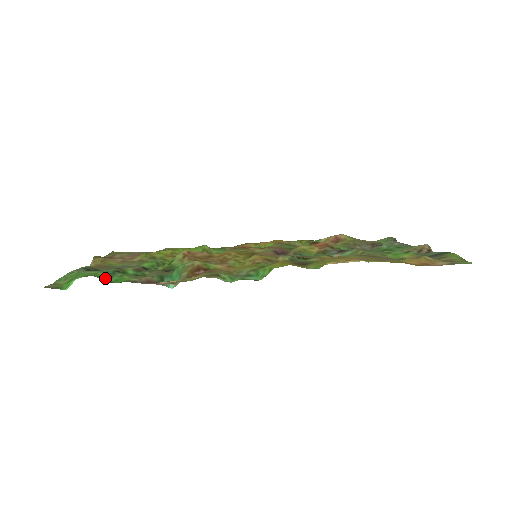
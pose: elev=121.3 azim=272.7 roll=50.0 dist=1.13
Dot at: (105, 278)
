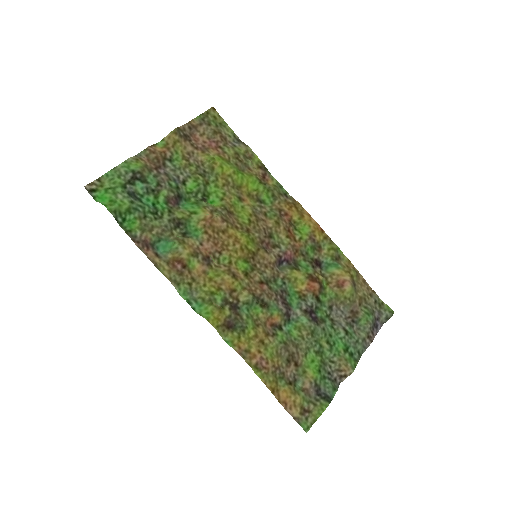
Dot at: (124, 213)
